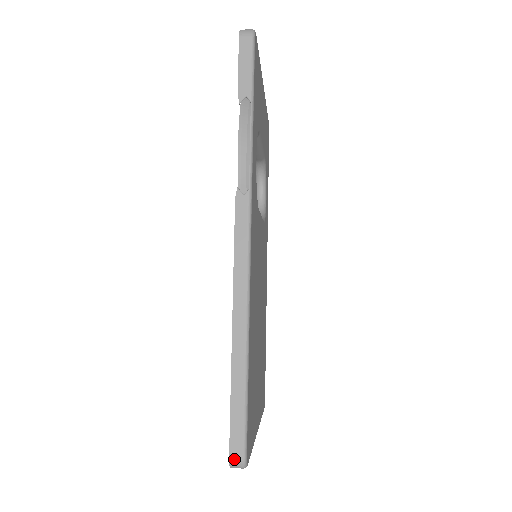
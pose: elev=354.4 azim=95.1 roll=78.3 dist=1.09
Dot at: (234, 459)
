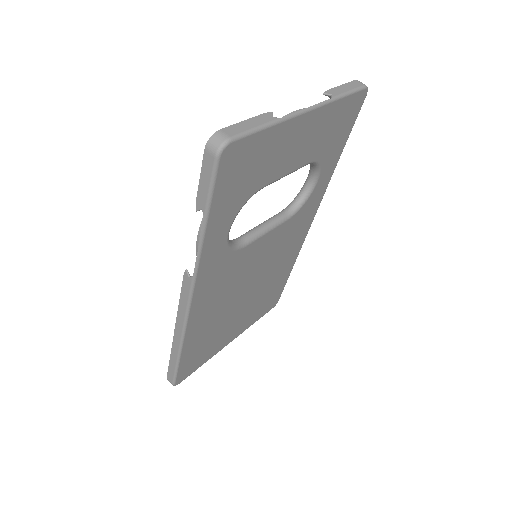
Dot at: (169, 381)
